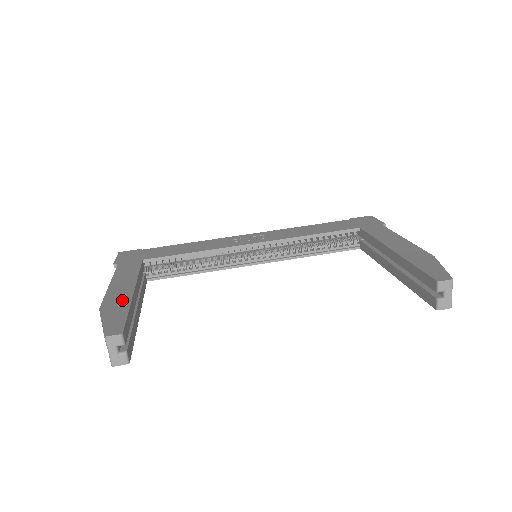
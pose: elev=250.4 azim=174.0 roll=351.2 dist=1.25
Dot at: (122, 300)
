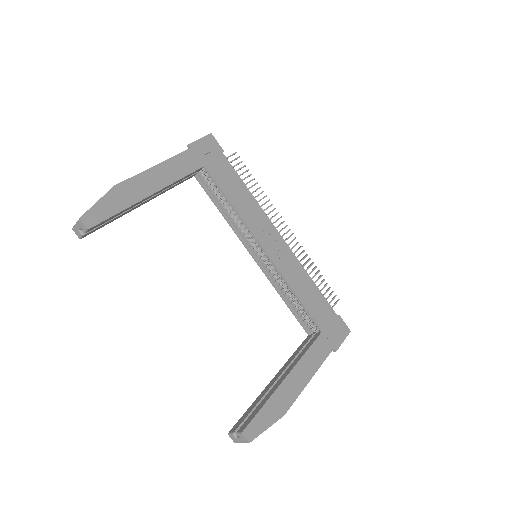
Dot at: (133, 195)
